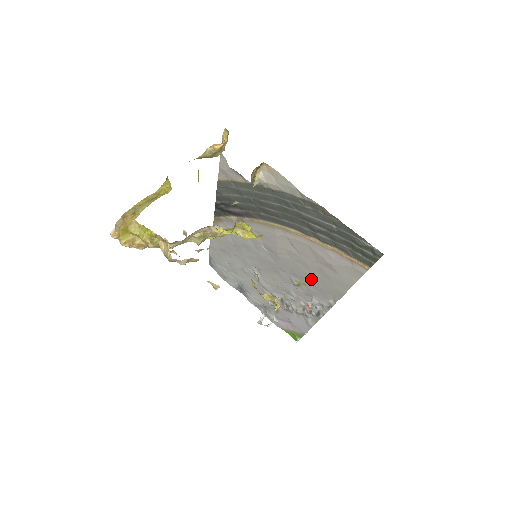
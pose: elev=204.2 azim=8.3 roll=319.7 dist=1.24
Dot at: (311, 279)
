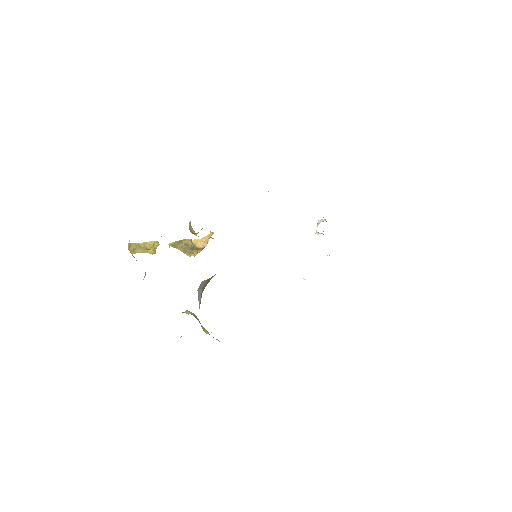
Dot at: occluded
